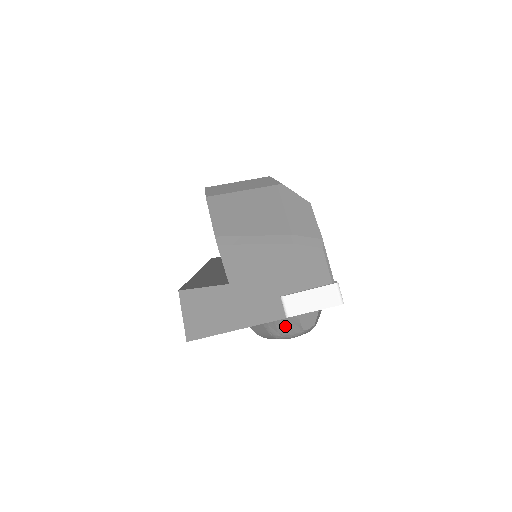
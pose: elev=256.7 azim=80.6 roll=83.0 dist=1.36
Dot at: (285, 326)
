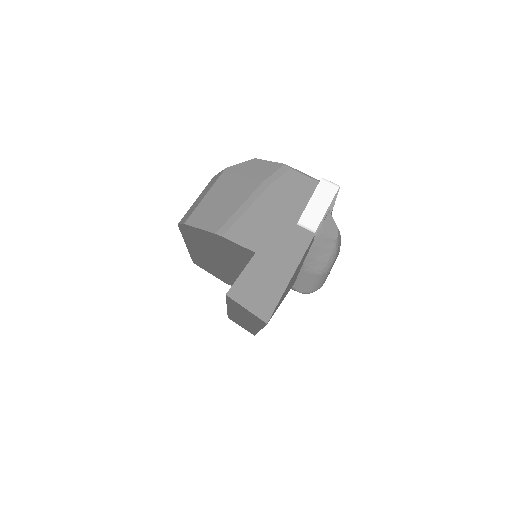
Dot at: (321, 252)
